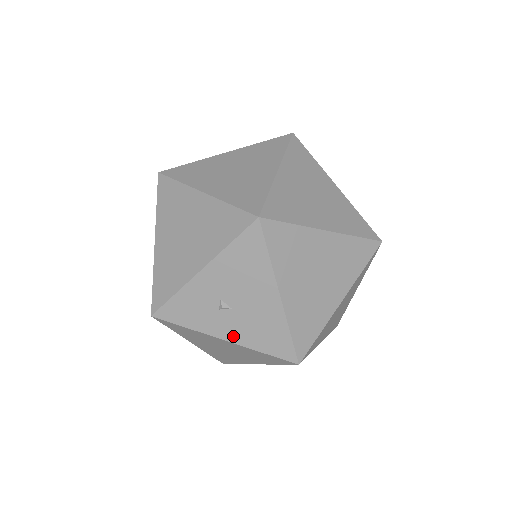
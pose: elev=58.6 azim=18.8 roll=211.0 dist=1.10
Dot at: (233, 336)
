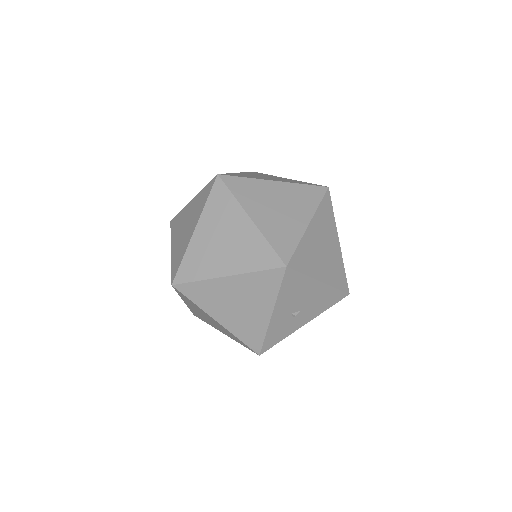
Dot at: (309, 319)
